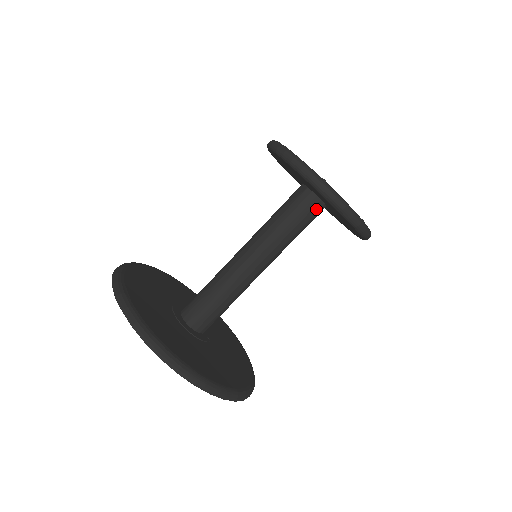
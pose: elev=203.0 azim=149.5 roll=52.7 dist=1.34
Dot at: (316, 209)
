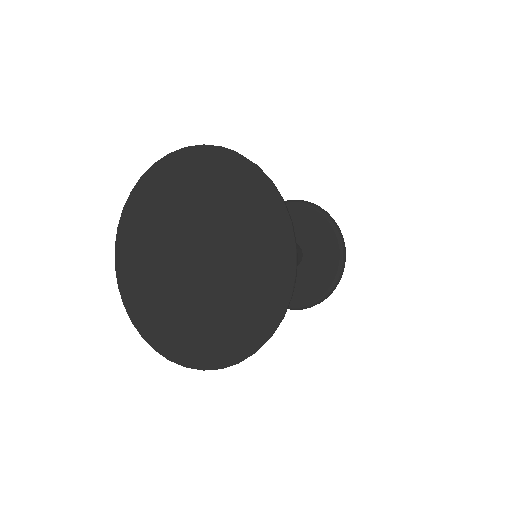
Dot at: (299, 258)
